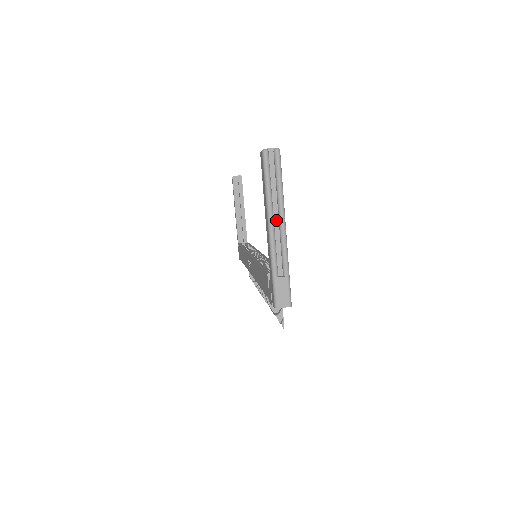
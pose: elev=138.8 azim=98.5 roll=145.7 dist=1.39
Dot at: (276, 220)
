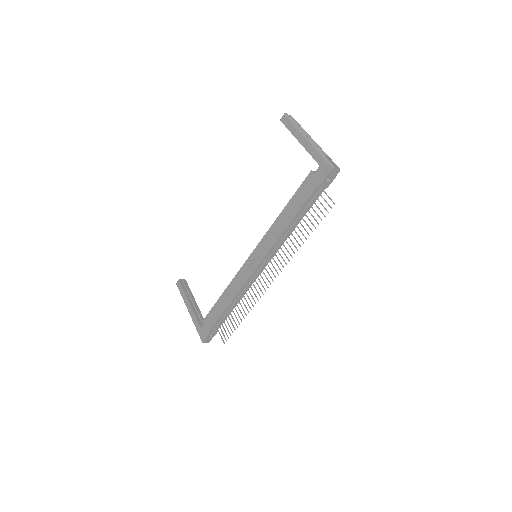
Dot at: occluded
